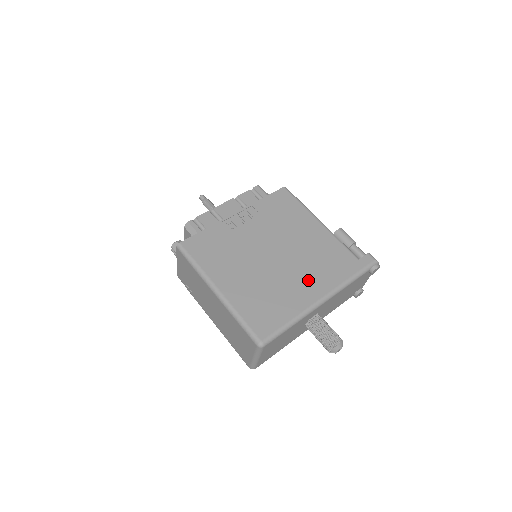
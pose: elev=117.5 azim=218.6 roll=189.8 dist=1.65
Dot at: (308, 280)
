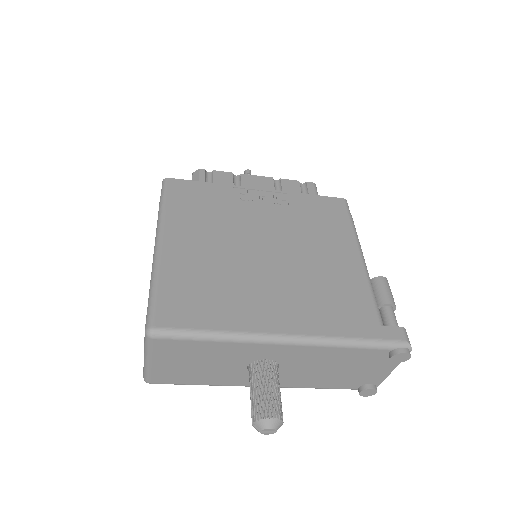
Dot at: (285, 303)
